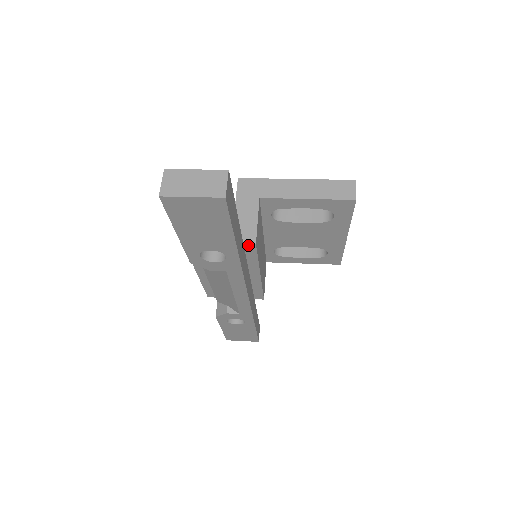
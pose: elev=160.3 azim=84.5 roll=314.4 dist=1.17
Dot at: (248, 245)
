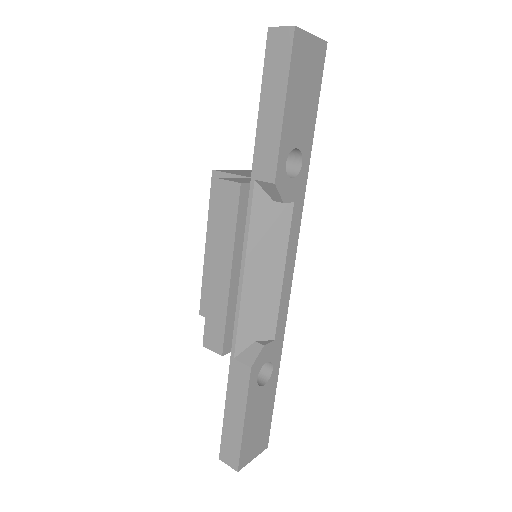
Dot at: occluded
